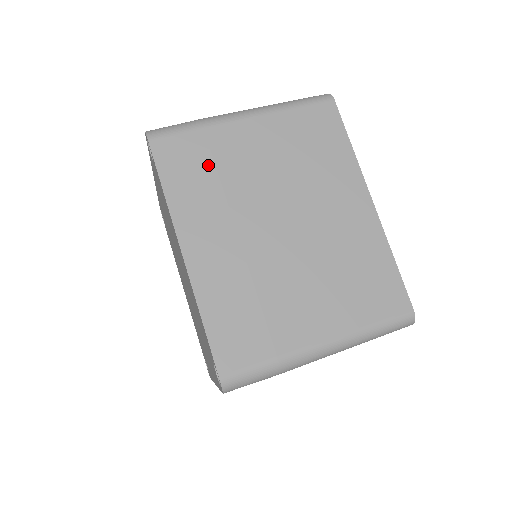
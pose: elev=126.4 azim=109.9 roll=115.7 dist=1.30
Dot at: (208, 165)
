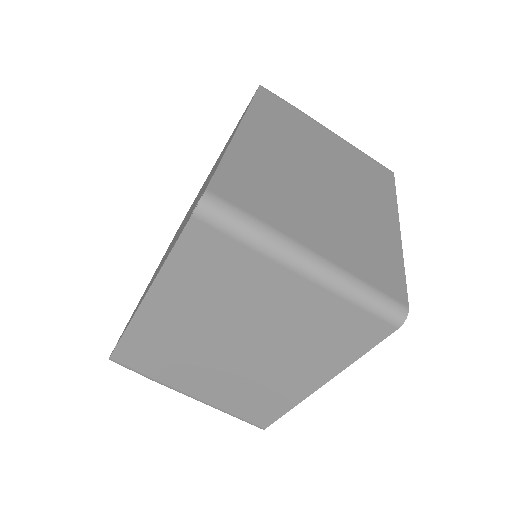
Dot at: (225, 275)
